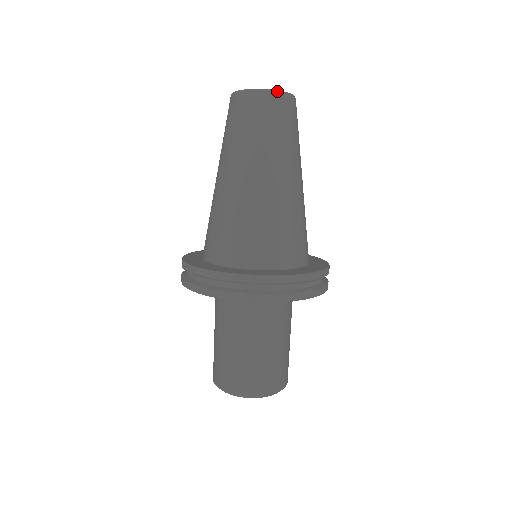
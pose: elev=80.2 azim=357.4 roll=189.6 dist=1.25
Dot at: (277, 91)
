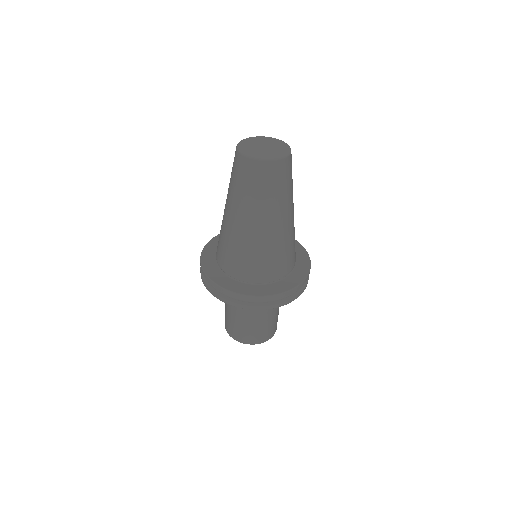
Dot at: (281, 158)
